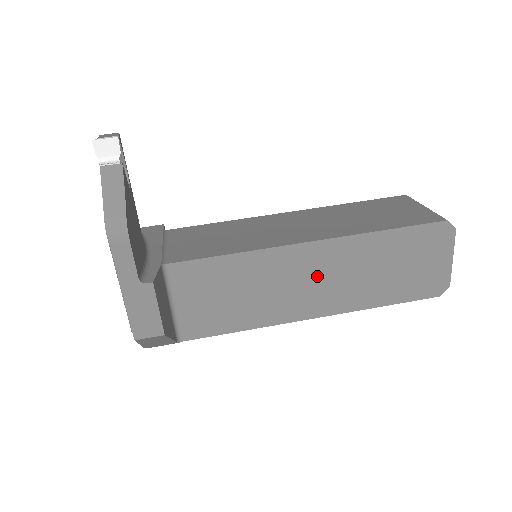
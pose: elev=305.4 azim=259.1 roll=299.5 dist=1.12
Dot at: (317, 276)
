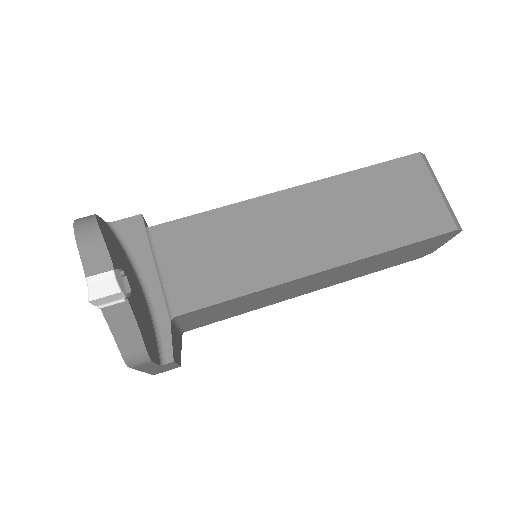
Dot at: (319, 281)
